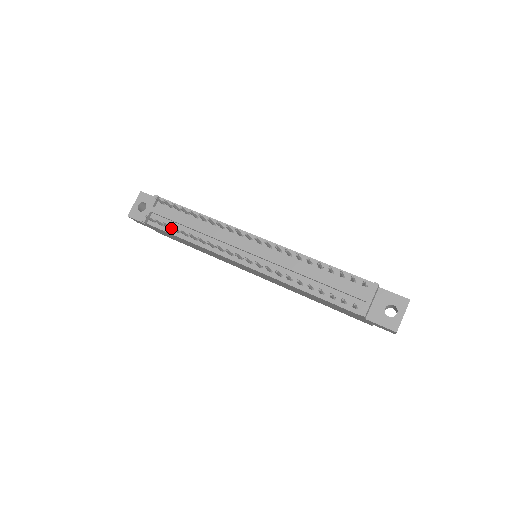
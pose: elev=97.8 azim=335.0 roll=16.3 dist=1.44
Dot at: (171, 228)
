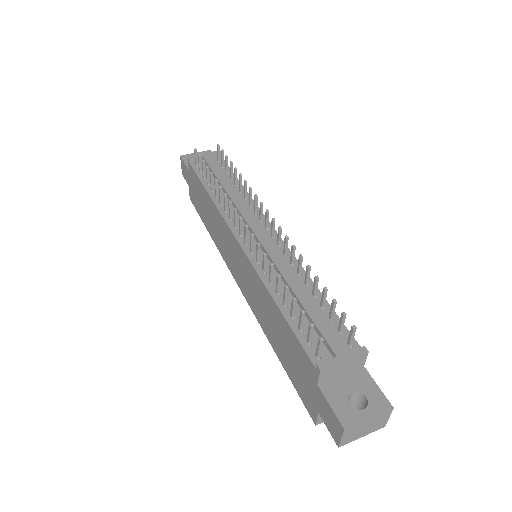
Dot at: (205, 177)
